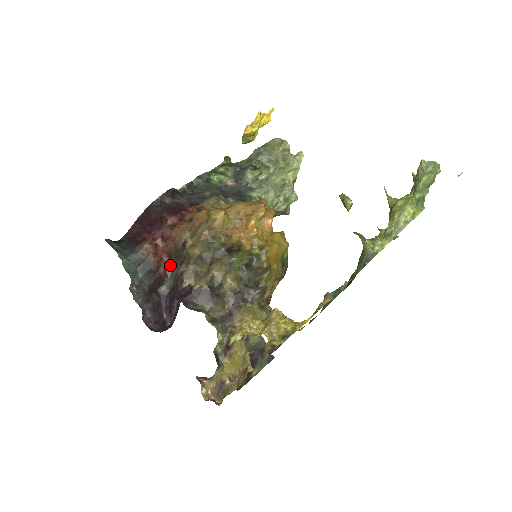
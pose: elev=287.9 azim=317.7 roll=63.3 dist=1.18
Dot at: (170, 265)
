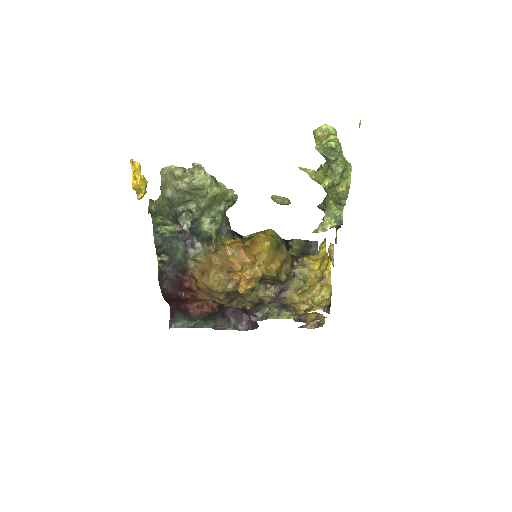
Dot at: occluded
